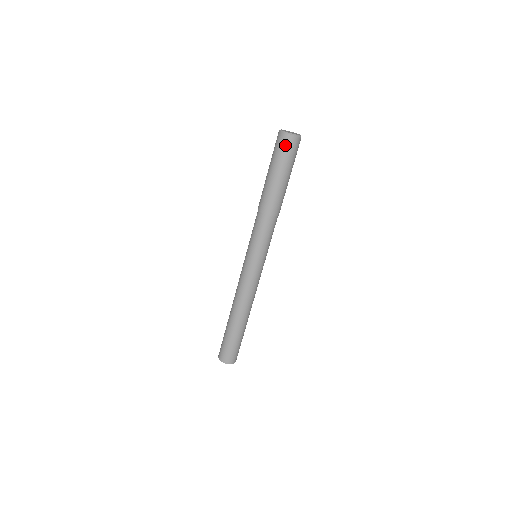
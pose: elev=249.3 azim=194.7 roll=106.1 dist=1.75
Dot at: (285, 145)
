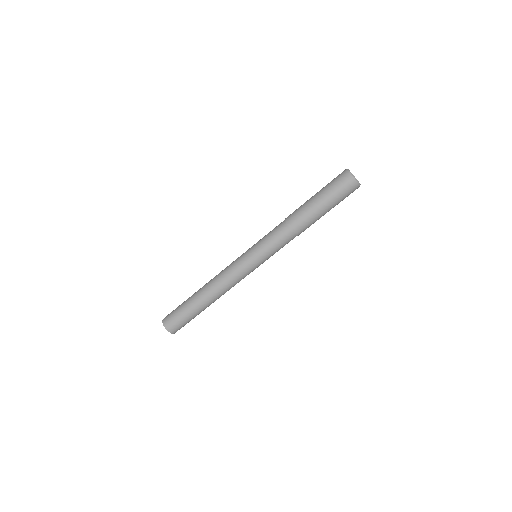
Dot at: (340, 177)
